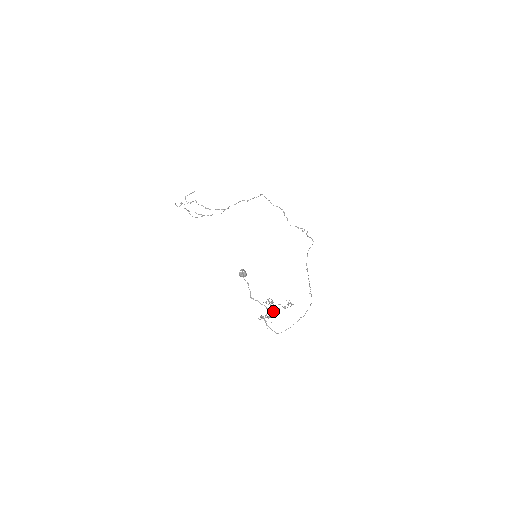
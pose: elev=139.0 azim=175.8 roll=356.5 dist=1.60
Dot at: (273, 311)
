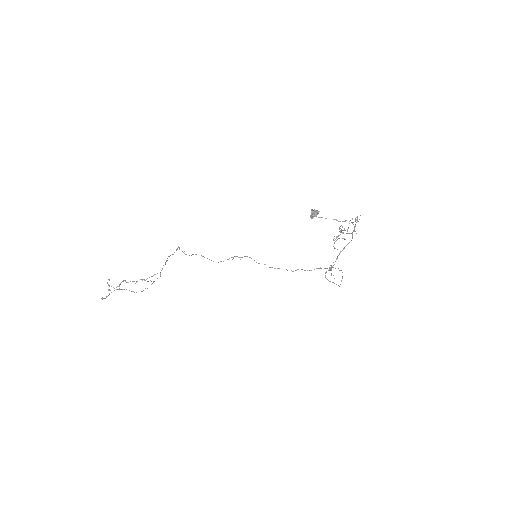
Dot at: (354, 230)
